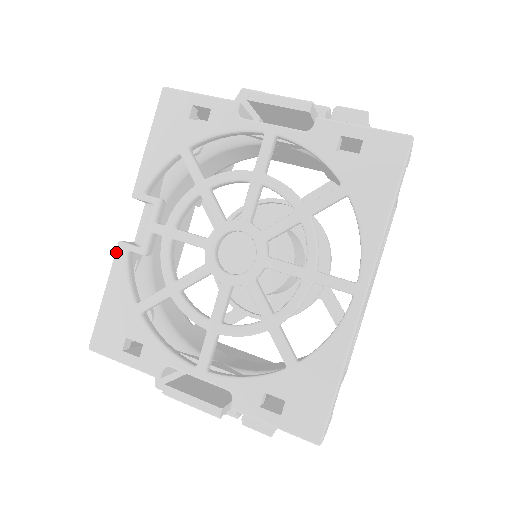
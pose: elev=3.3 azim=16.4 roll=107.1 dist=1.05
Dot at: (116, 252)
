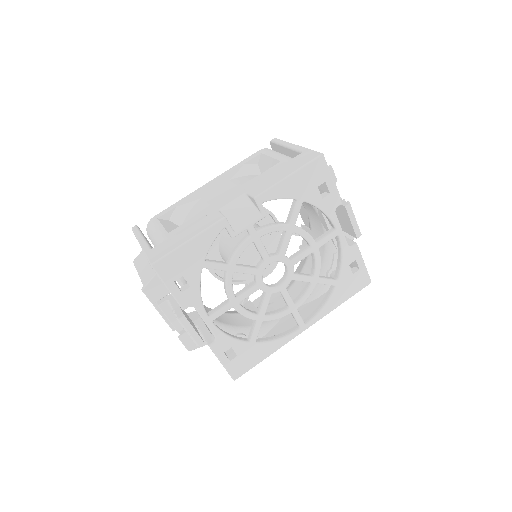
Dot at: (219, 222)
